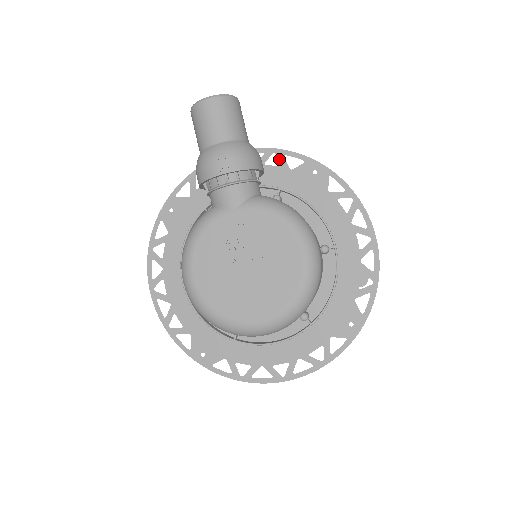
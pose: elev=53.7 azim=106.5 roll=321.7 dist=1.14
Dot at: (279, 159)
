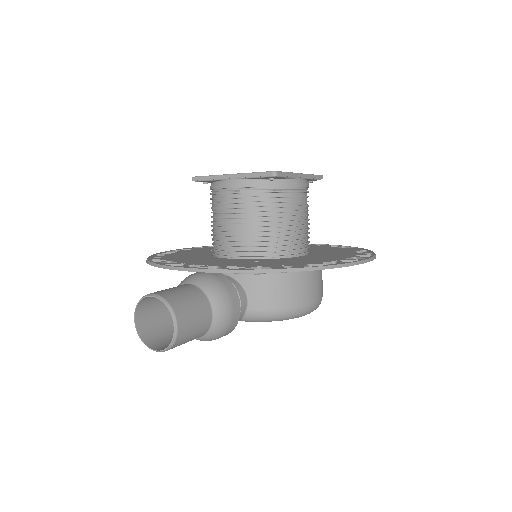
Dot at: occluded
